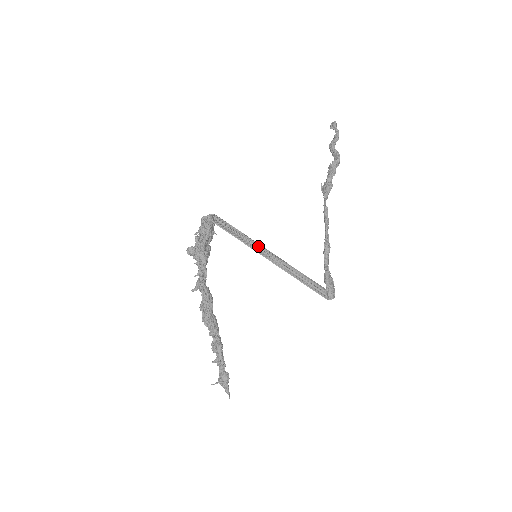
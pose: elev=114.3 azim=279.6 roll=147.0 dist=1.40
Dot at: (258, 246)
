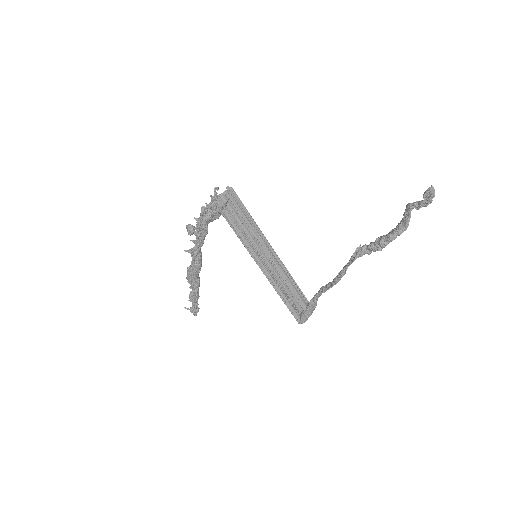
Dot at: (263, 248)
